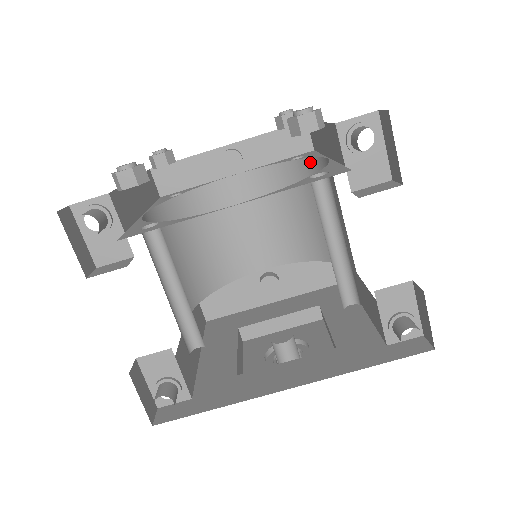
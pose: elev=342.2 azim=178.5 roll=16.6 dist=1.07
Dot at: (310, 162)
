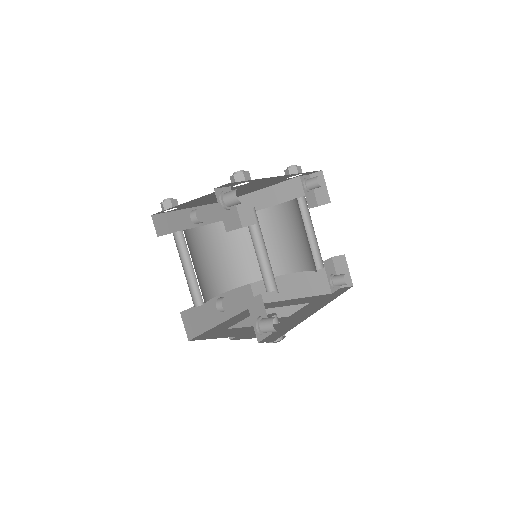
Dot at: occluded
